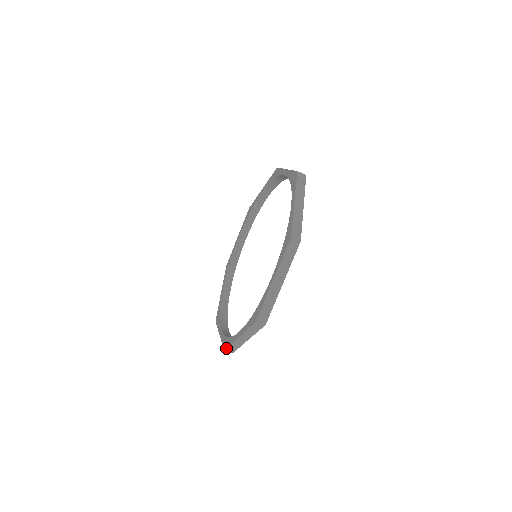
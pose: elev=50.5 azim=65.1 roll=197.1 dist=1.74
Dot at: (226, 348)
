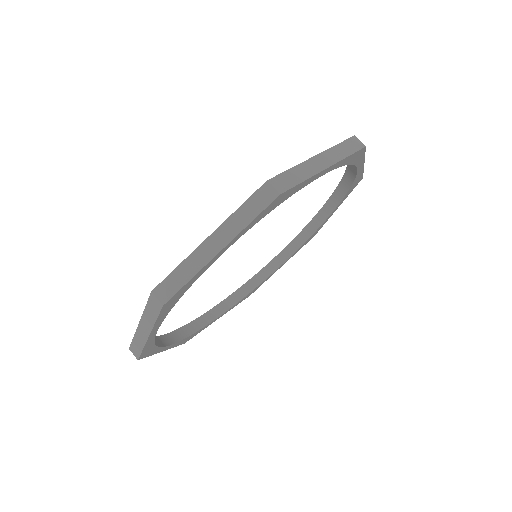
Dot at: occluded
